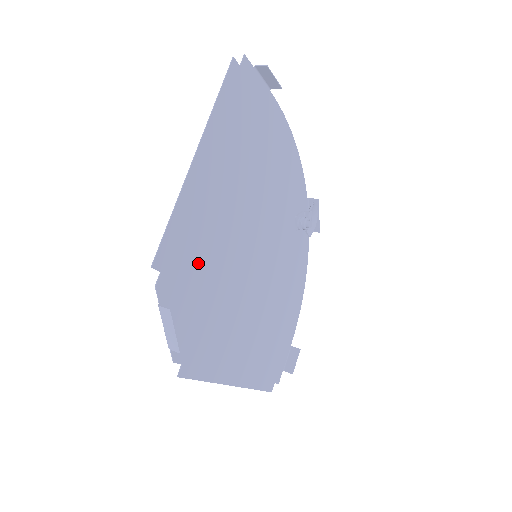
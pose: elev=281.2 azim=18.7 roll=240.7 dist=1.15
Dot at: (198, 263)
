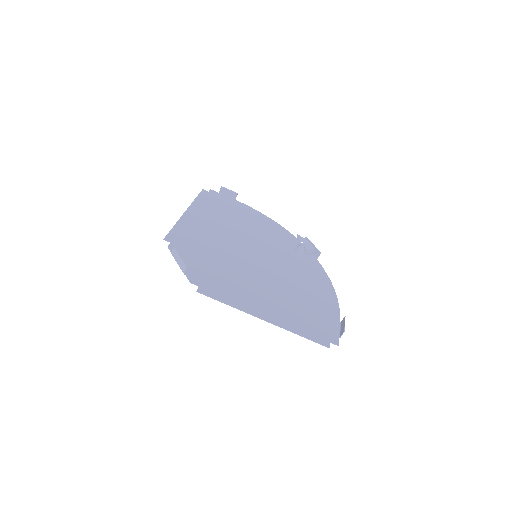
Dot at: (200, 246)
